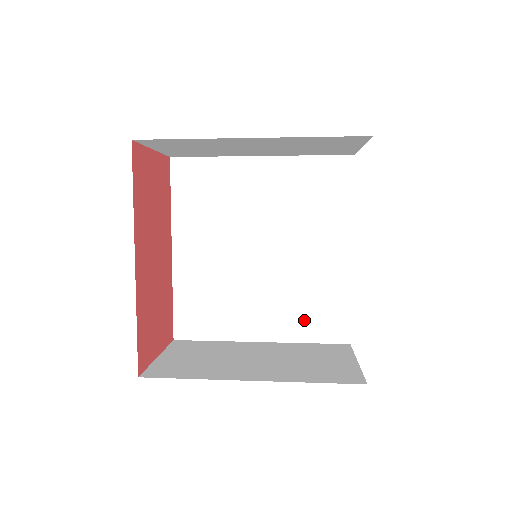
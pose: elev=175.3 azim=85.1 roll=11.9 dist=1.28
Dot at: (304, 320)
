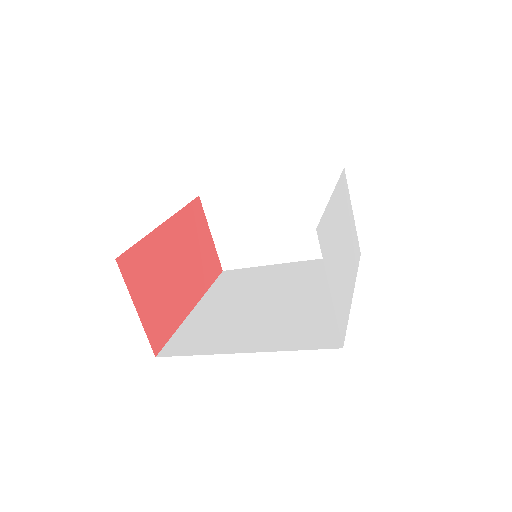
Dot at: (294, 335)
